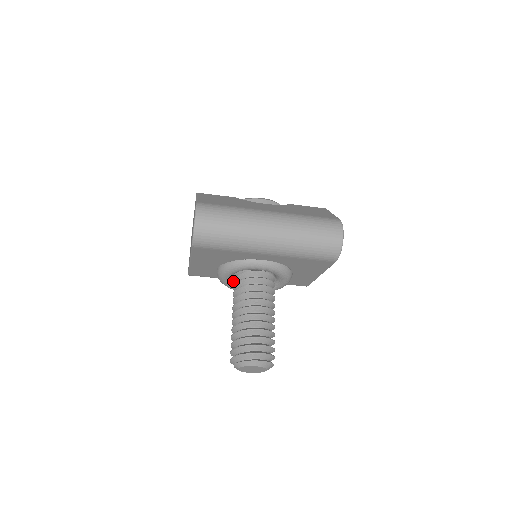
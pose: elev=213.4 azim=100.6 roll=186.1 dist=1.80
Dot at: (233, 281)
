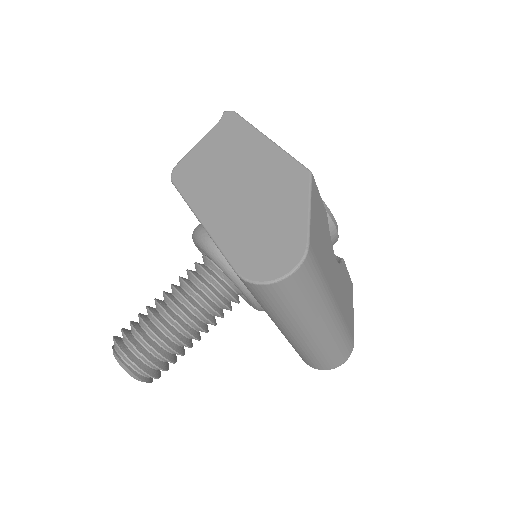
Dot at: occluded
